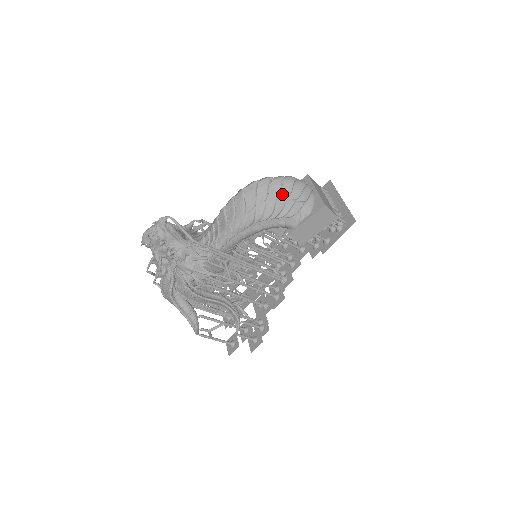
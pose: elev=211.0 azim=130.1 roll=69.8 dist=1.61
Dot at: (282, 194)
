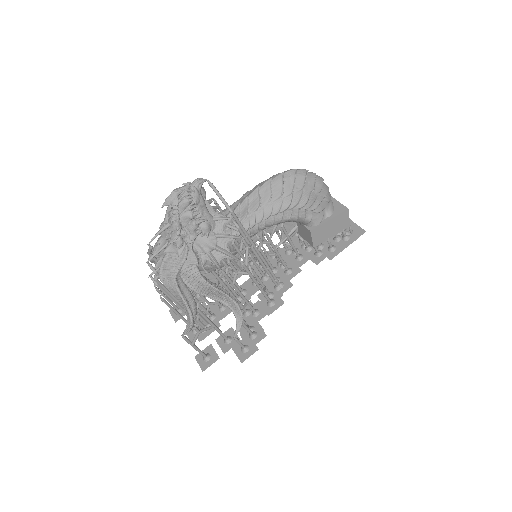
Dot at: (315, 188)
